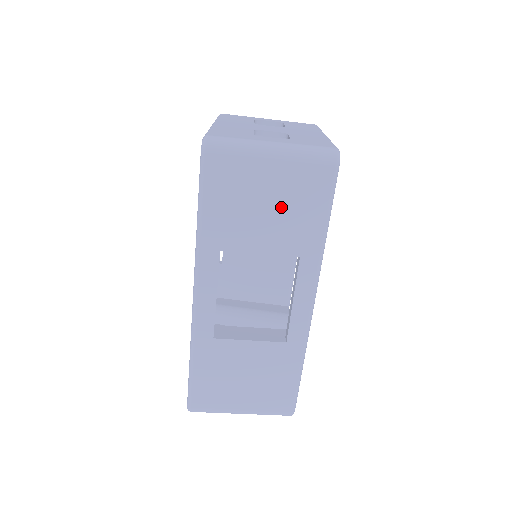
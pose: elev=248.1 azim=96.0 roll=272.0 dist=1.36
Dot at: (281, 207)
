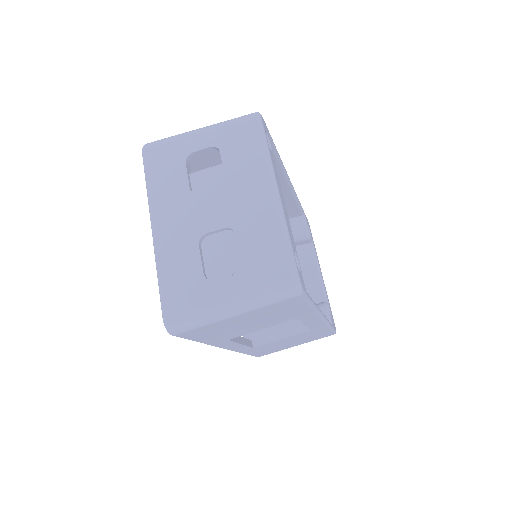
Dot at: (263, 319)
